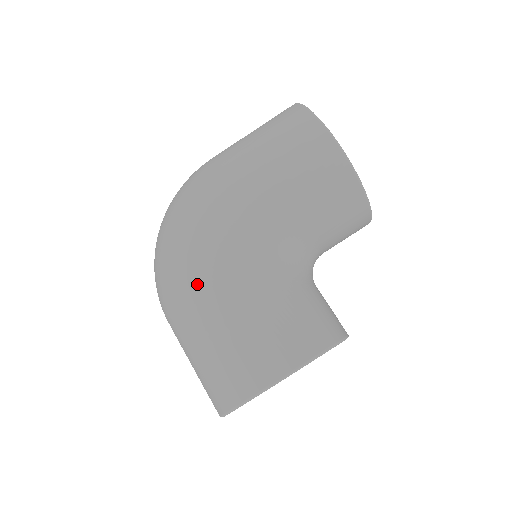
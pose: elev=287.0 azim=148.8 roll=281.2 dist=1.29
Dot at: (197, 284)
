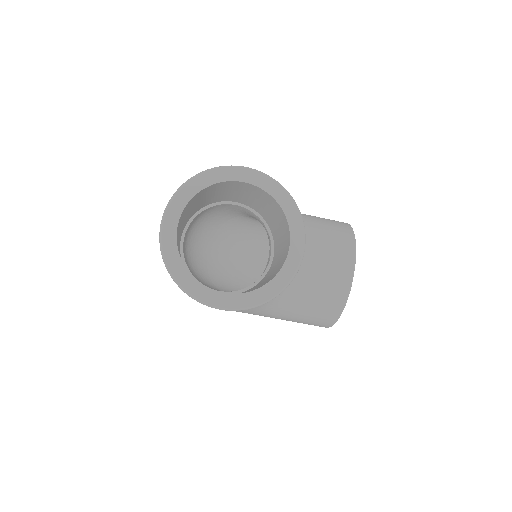
Dot at: occluded
